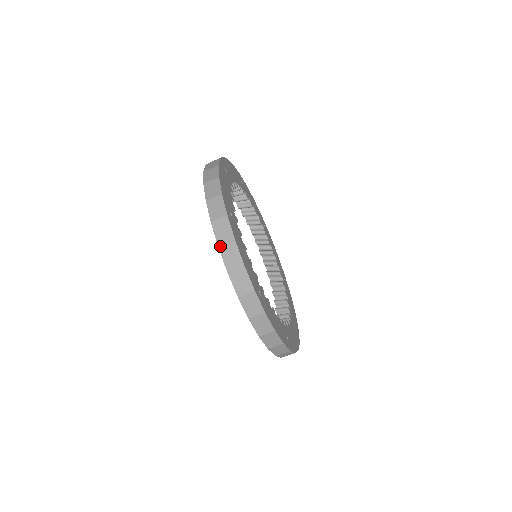
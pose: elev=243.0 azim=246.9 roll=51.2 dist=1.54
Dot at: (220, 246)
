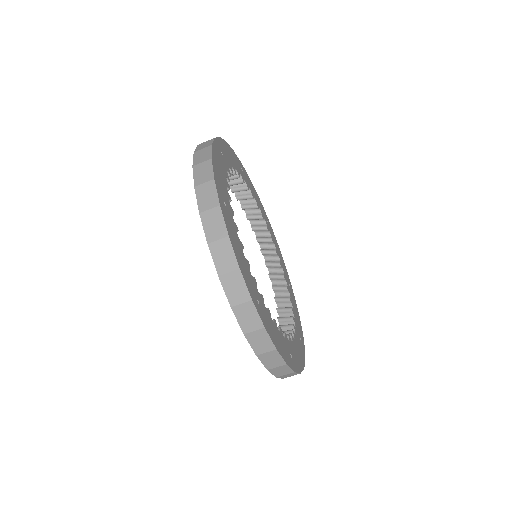
Dot at: (210, 243)
